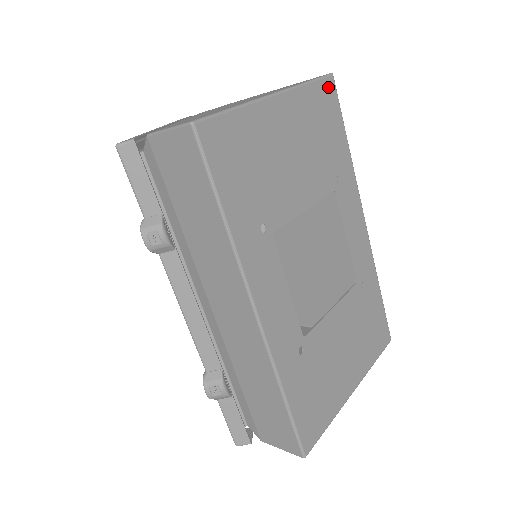
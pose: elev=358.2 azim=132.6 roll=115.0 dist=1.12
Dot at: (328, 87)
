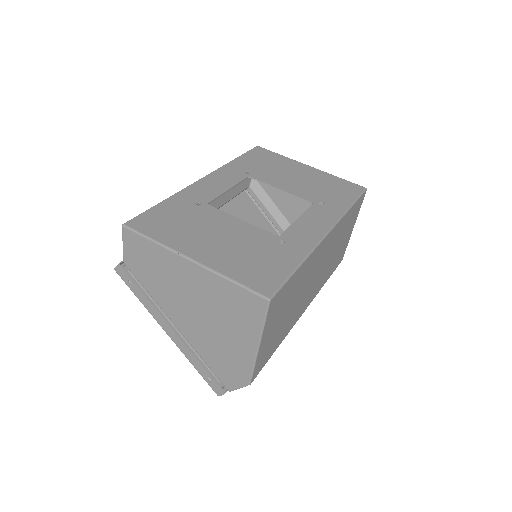
Dot at: (356, 187)
